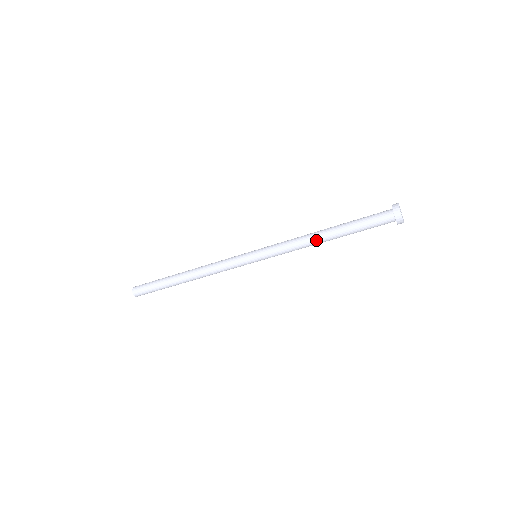
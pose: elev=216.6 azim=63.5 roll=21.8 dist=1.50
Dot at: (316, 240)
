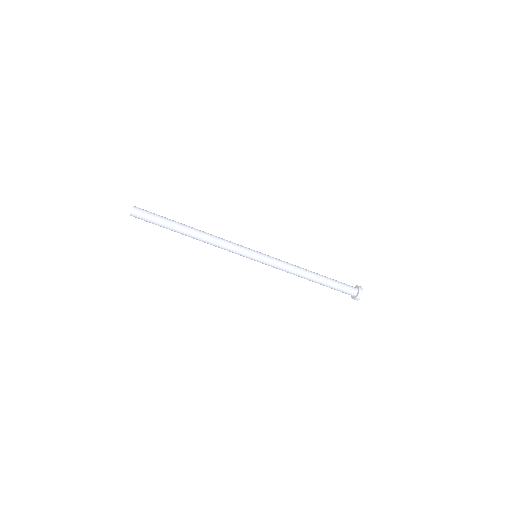
Dot at: (306, 271)
